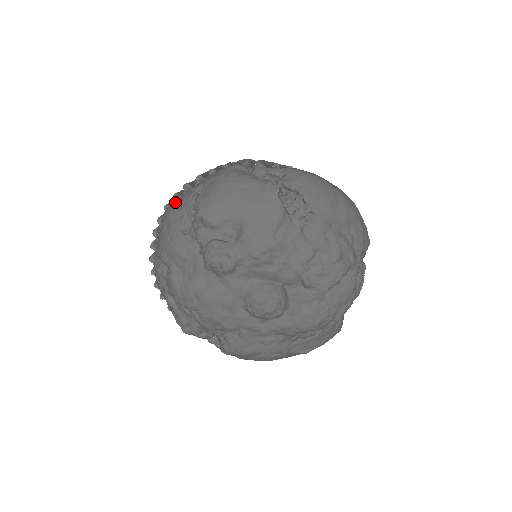
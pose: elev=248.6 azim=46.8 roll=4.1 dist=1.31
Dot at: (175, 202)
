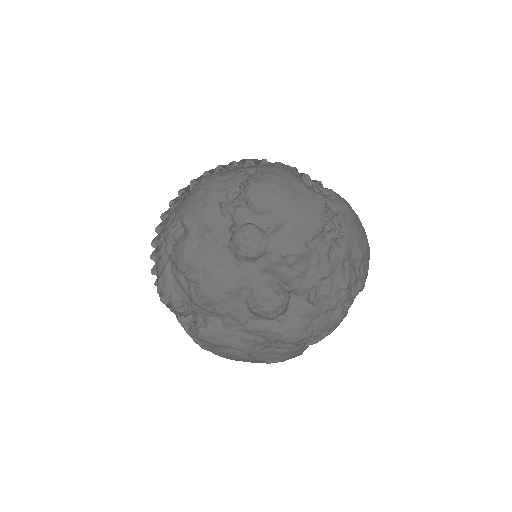
Dot at: (219, 173)
